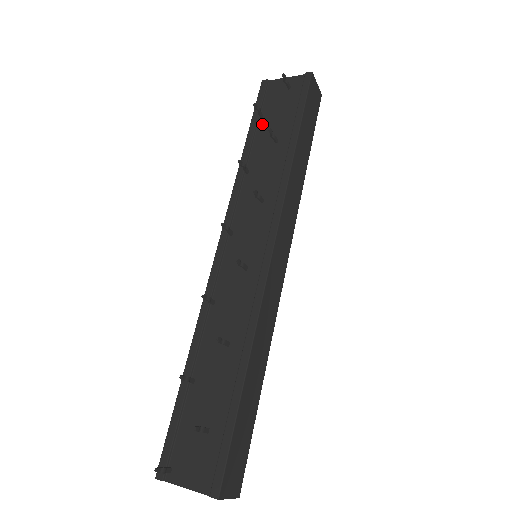
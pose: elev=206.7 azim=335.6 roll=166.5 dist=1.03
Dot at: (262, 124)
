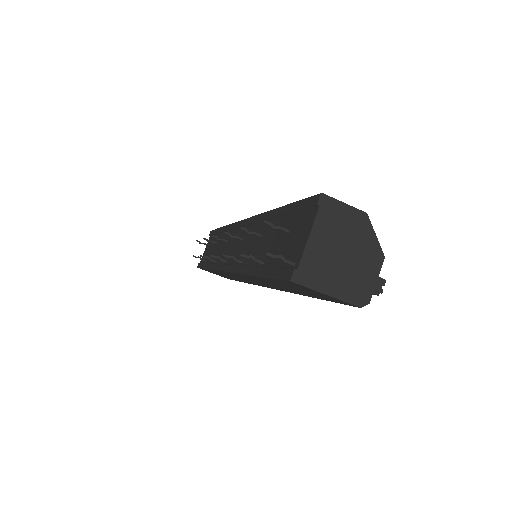
Dot at: (208, 259)
